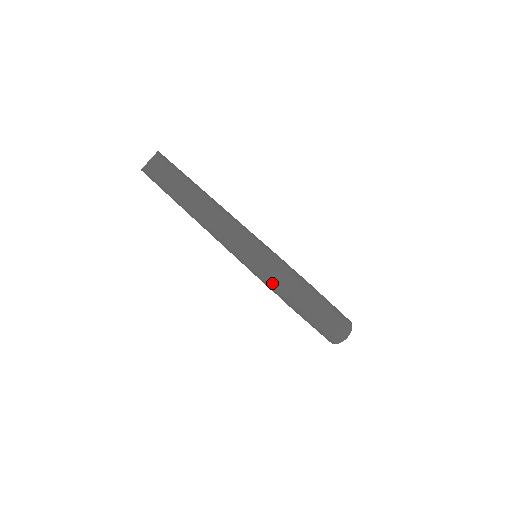
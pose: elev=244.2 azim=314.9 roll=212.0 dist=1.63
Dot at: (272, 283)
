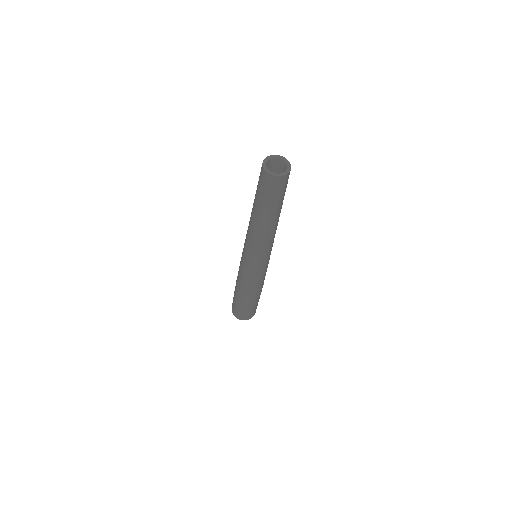
Dot at: (252, 281)
